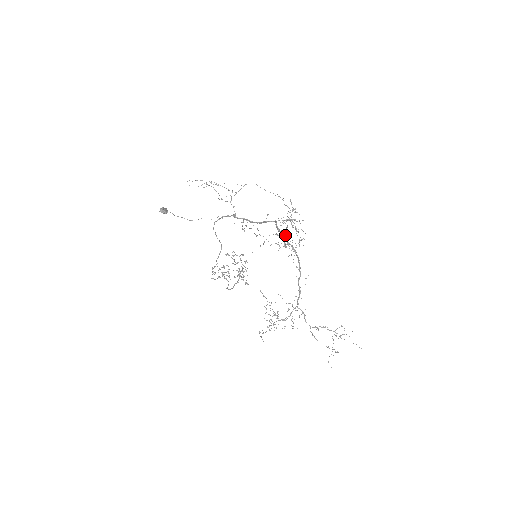
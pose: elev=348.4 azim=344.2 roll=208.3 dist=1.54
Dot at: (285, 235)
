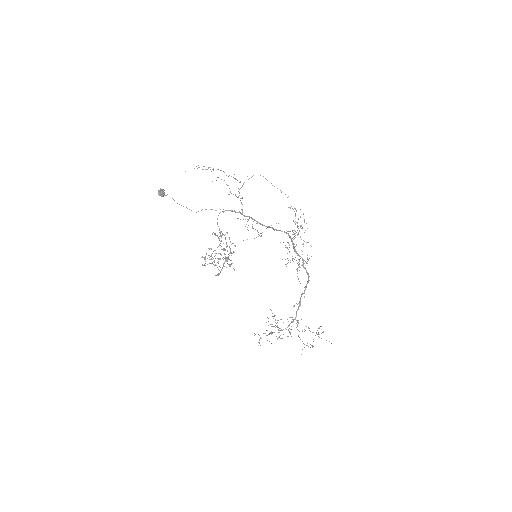
Dot at: (302, 259)
